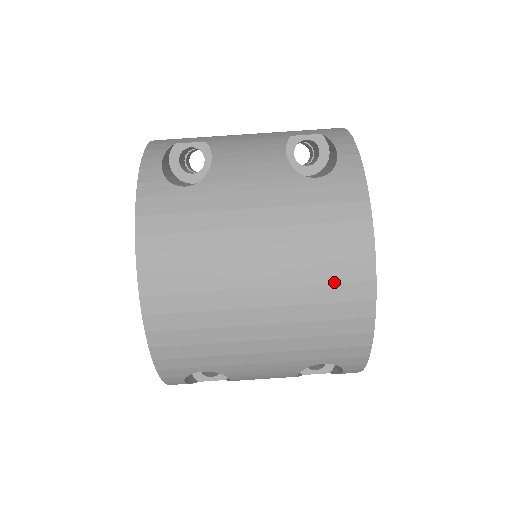
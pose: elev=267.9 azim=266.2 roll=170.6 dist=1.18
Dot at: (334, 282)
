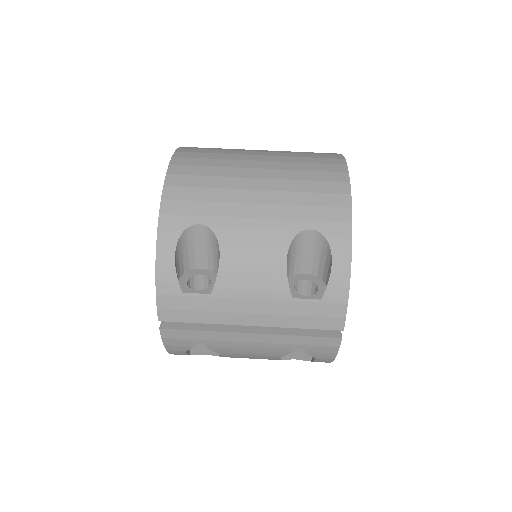
Dot at: (316, 163)
